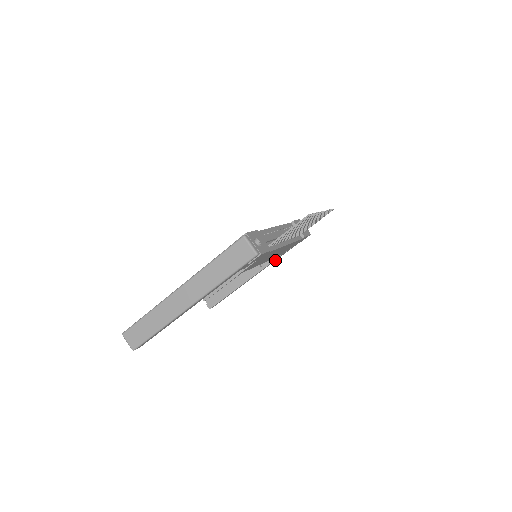
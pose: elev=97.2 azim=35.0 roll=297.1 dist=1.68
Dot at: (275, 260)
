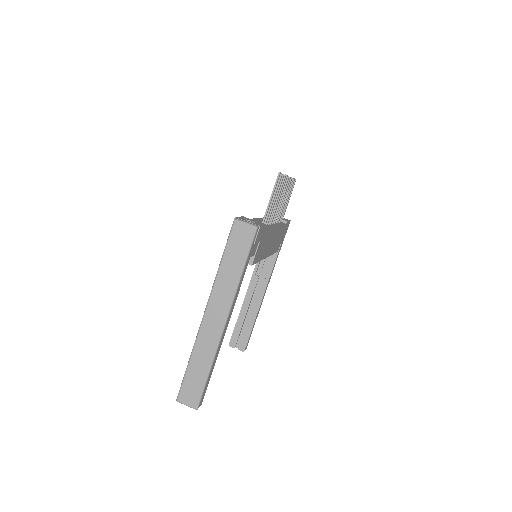
Dot at: (274, 265)
